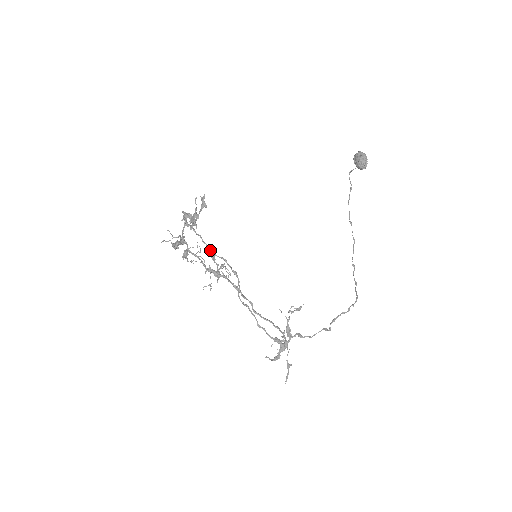
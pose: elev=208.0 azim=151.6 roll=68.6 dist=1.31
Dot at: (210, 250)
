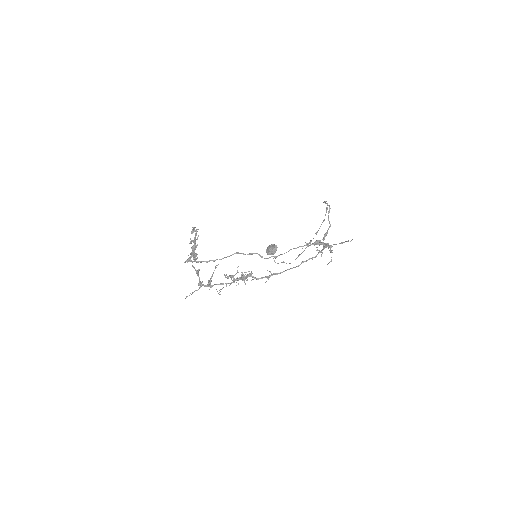
Dot at: (225, 277)
